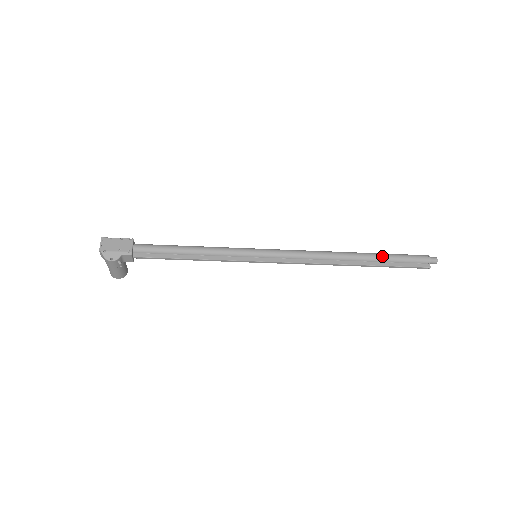
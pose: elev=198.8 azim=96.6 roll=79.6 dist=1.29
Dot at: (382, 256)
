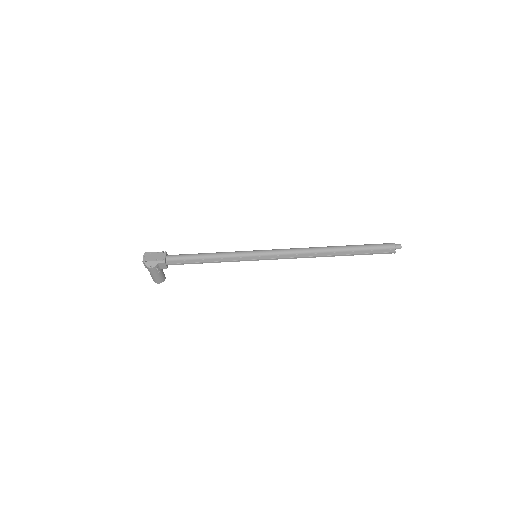
Dot at: (354, 247)
